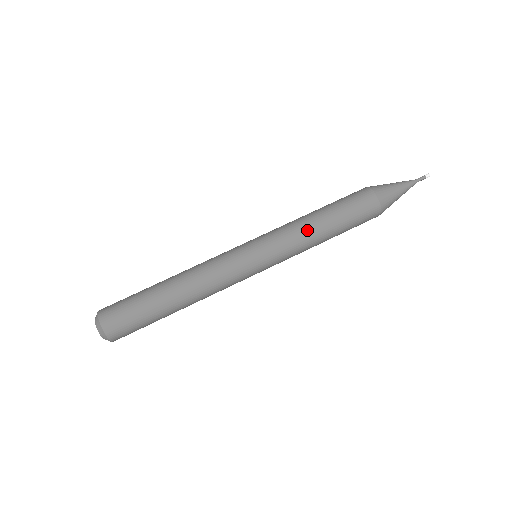
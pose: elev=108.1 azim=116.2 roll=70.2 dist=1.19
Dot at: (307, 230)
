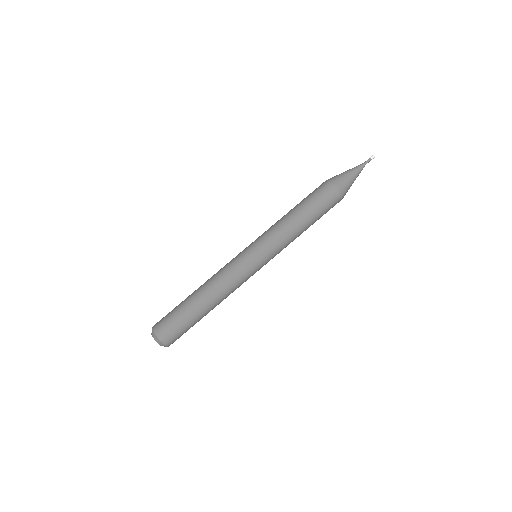
Dot at: (293, 232)
